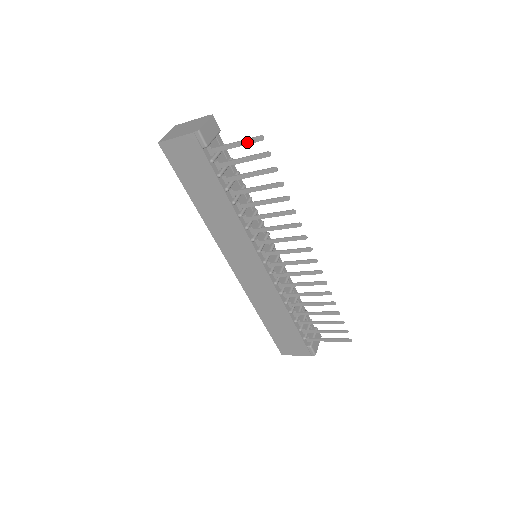
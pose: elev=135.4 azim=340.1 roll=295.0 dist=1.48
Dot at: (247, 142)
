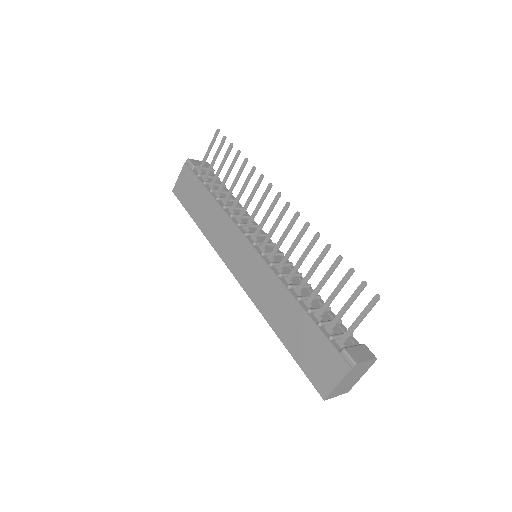
Dot at: (212, 142)
